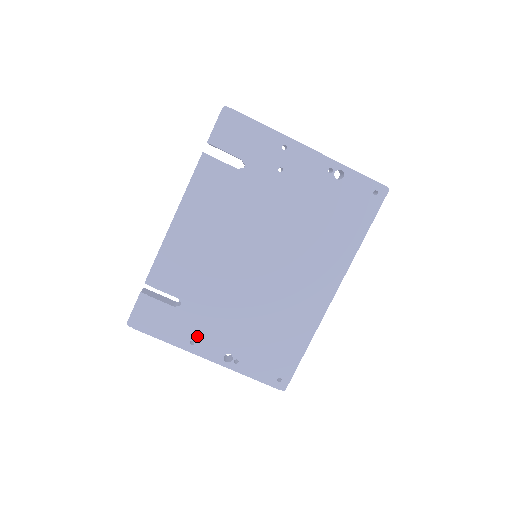
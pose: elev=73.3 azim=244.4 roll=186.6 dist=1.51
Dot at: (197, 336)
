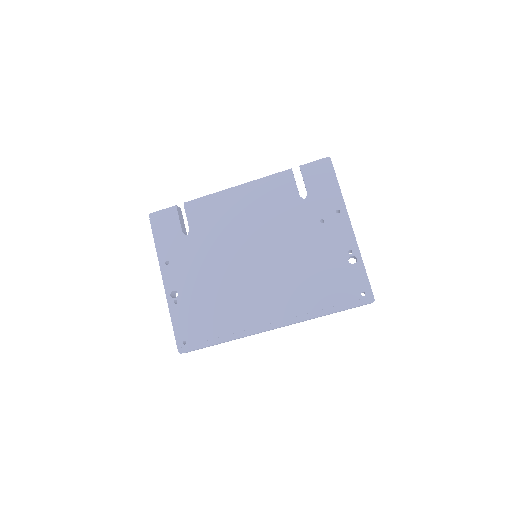
Dot at: (174, 262)
